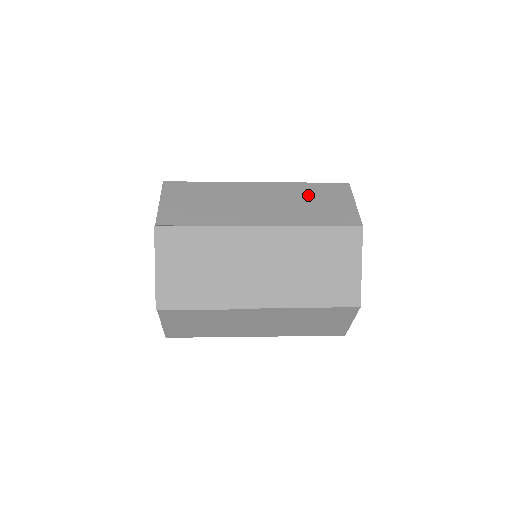
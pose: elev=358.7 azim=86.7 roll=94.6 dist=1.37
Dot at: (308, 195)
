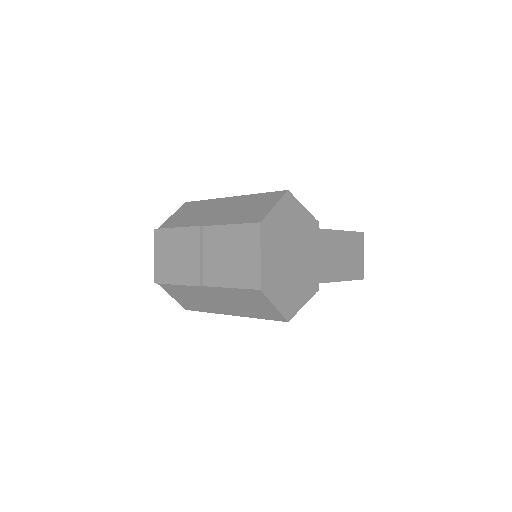
Dot at: (251, 202)
